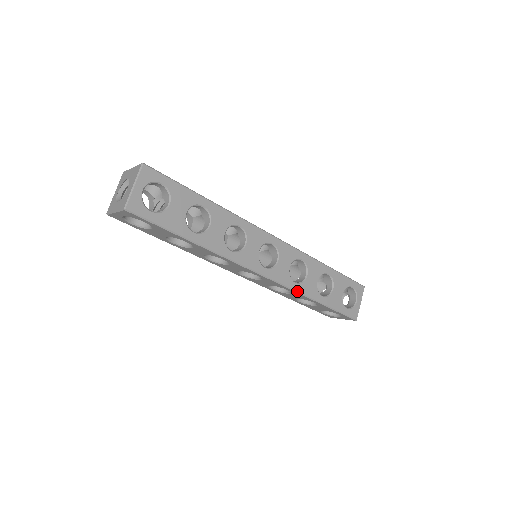
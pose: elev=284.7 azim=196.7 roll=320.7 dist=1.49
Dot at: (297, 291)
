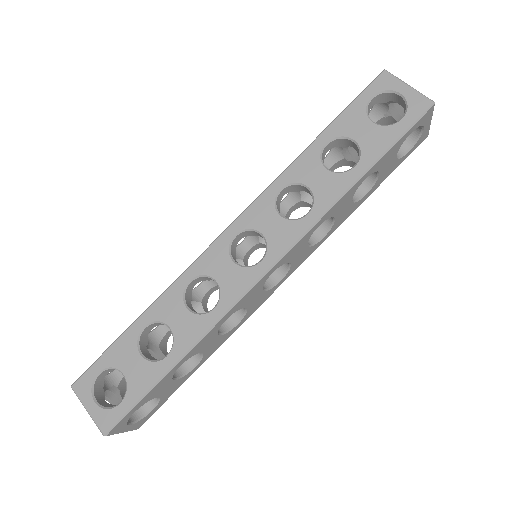
Dot at: (322, 215)
